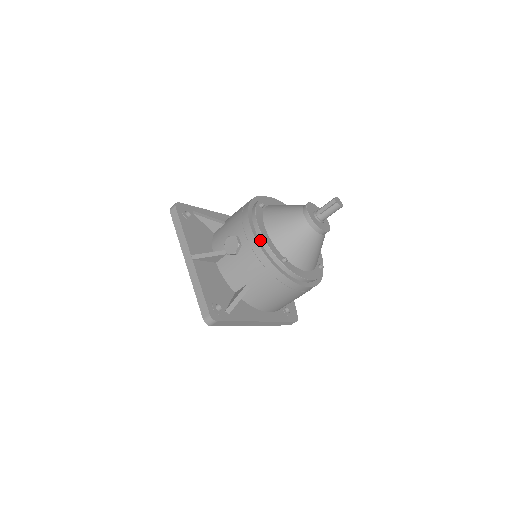
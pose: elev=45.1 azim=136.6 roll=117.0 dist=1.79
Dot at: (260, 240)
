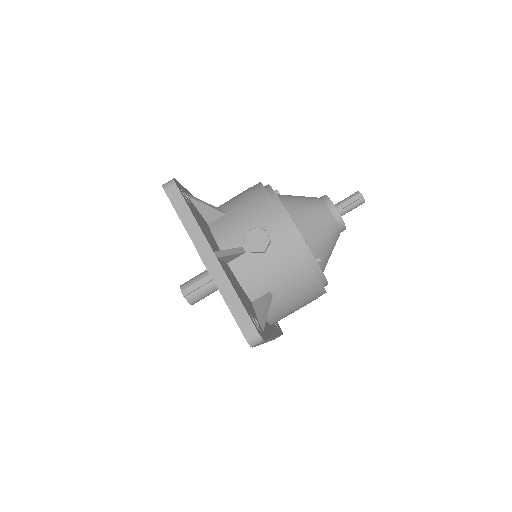
Dot at: (295, 235)
